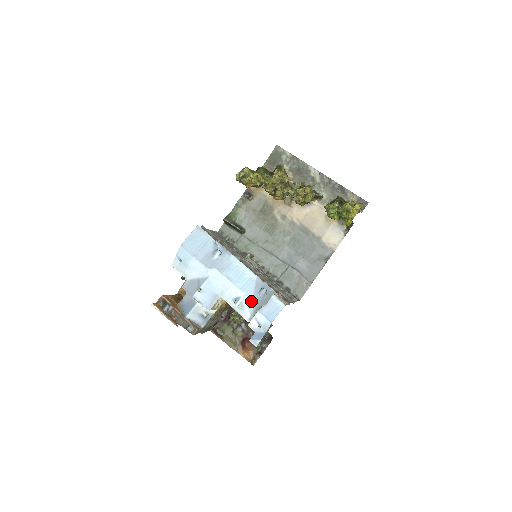
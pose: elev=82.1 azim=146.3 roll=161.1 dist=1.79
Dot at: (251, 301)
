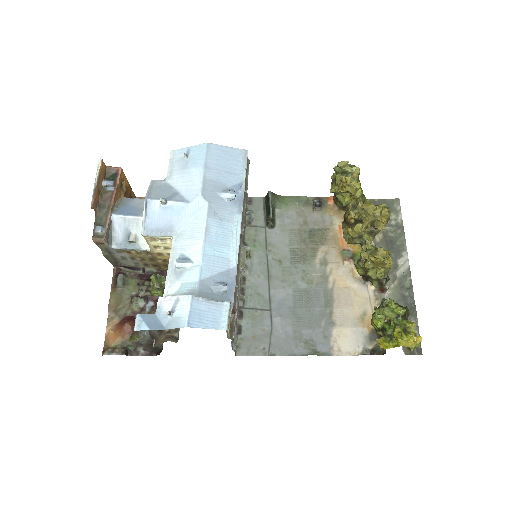
Dot at: (197, 279)
